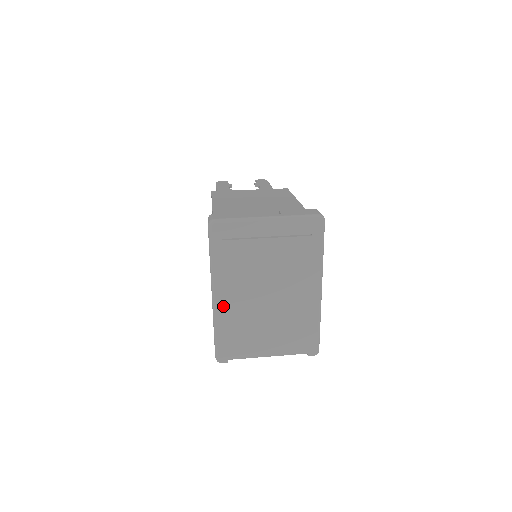
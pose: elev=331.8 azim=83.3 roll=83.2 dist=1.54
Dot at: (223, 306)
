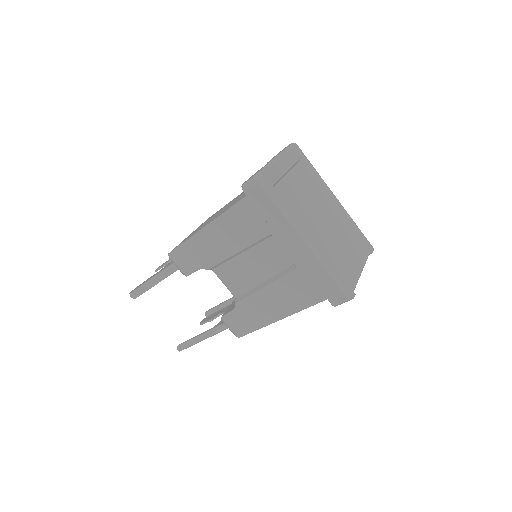
Dot at: (315, 245)
